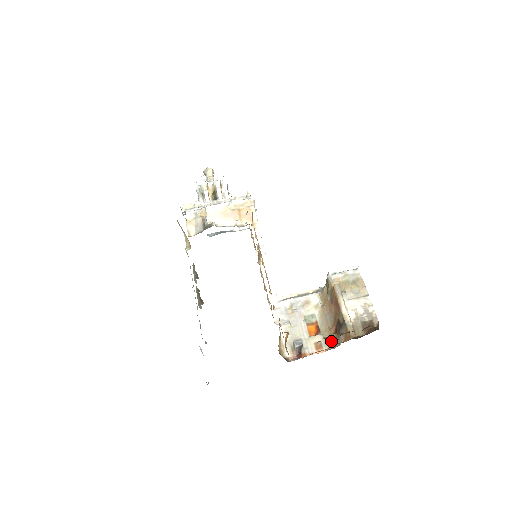
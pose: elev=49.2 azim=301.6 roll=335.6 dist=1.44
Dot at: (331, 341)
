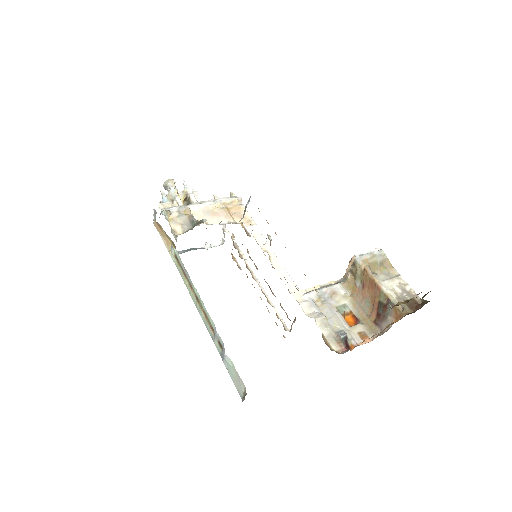
Dot at: (375, 328)
